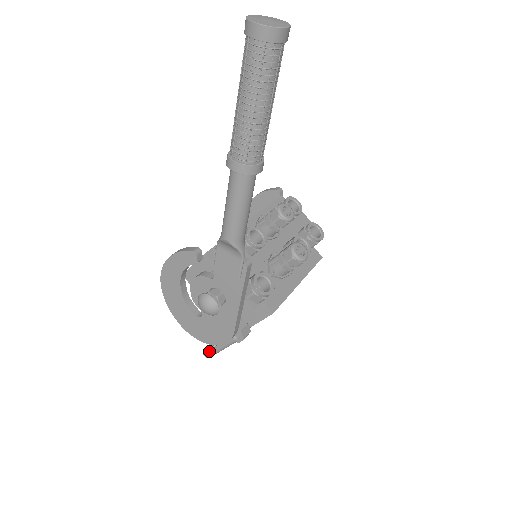
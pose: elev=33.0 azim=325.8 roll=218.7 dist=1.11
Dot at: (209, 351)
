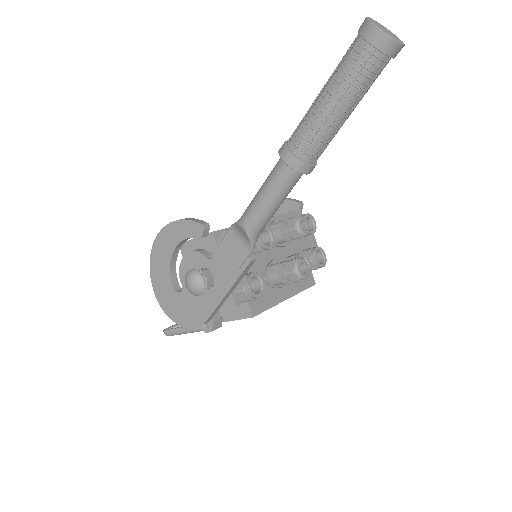
Dot at: (171, 329)
